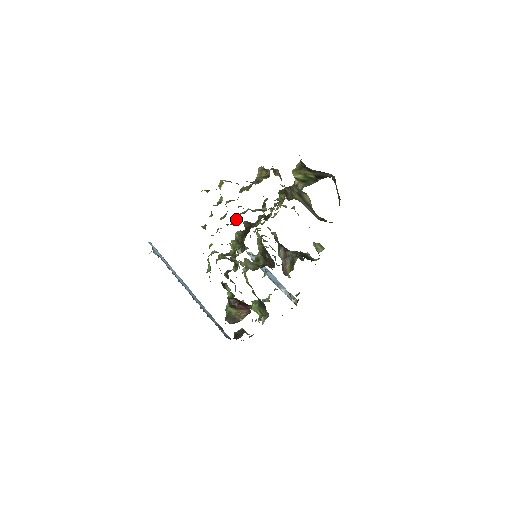
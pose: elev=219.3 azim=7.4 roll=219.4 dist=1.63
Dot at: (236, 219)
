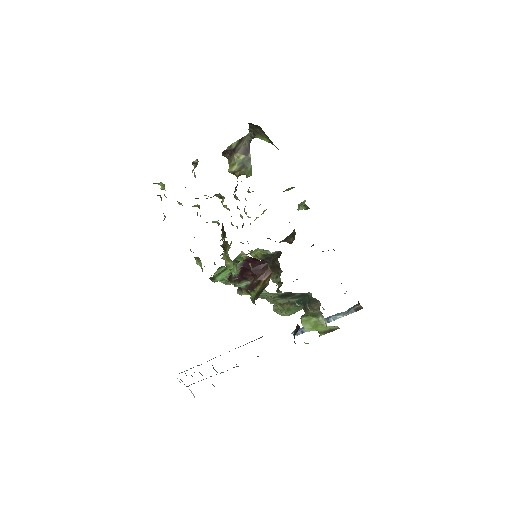
Dot at: occluded
